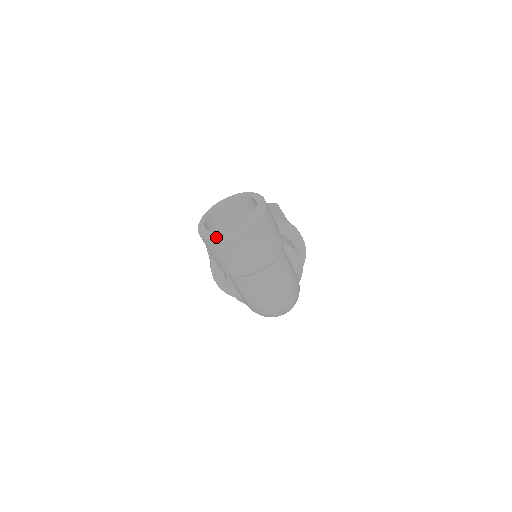
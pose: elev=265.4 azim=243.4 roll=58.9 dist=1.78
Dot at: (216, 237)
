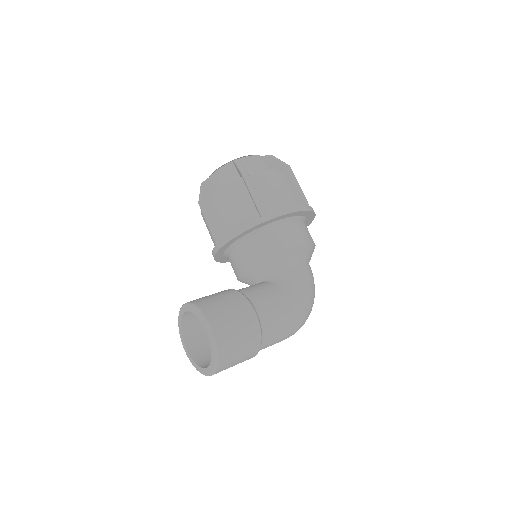
Dot at: occluded
